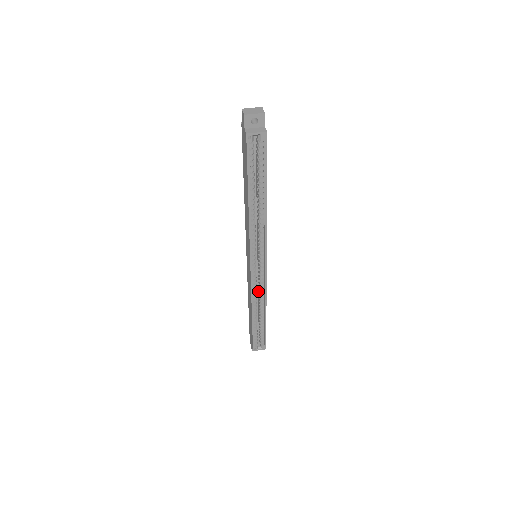
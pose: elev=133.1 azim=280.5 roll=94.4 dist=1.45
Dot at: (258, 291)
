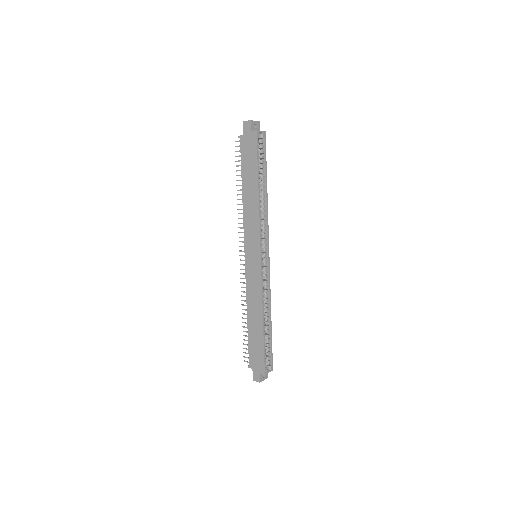
Dot at: occluded
